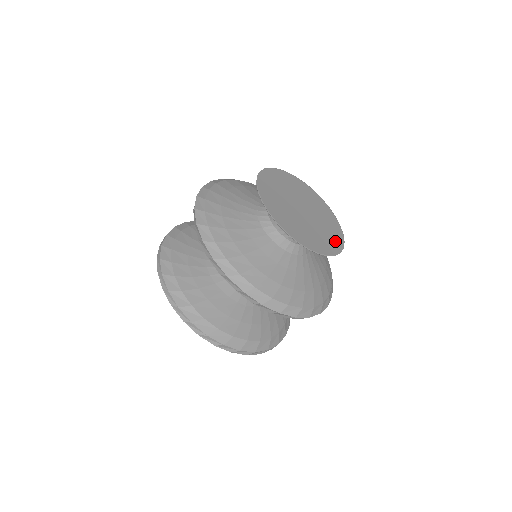
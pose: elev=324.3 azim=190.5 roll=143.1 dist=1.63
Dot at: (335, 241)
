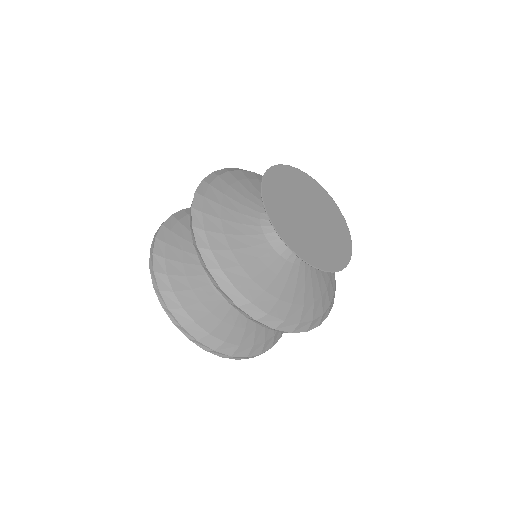
Dot at: (335, 213)
